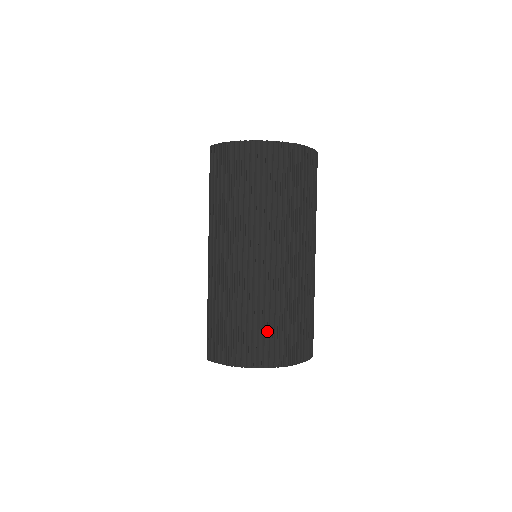
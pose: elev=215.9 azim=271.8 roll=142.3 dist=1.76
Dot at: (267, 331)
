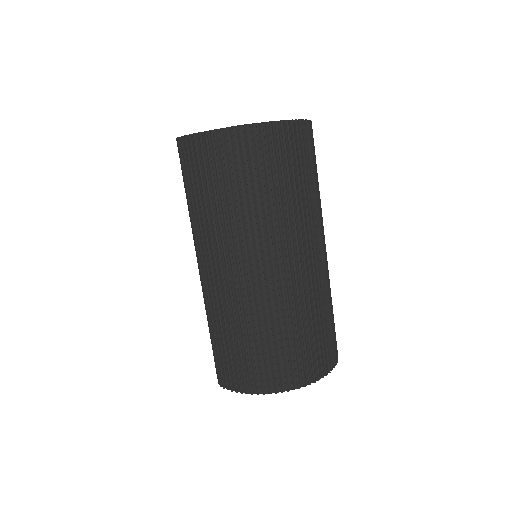
Dot at: (281, 352)
